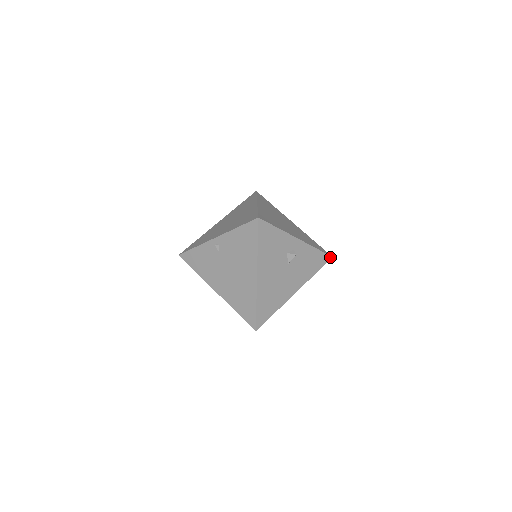
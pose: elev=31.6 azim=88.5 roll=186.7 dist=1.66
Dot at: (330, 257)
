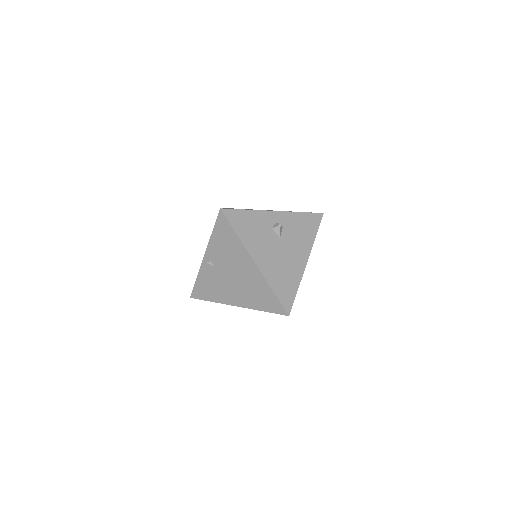
Dot at: (321, 214)
